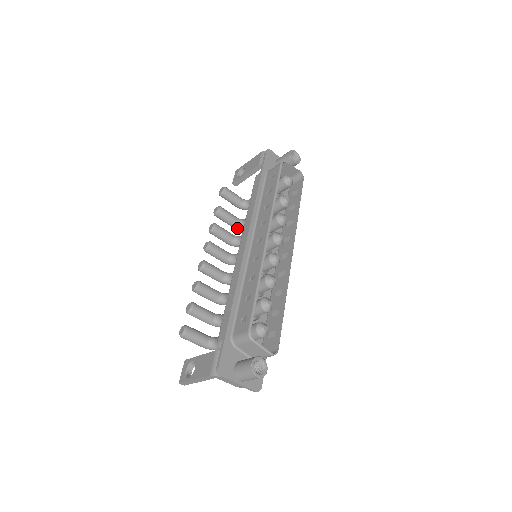
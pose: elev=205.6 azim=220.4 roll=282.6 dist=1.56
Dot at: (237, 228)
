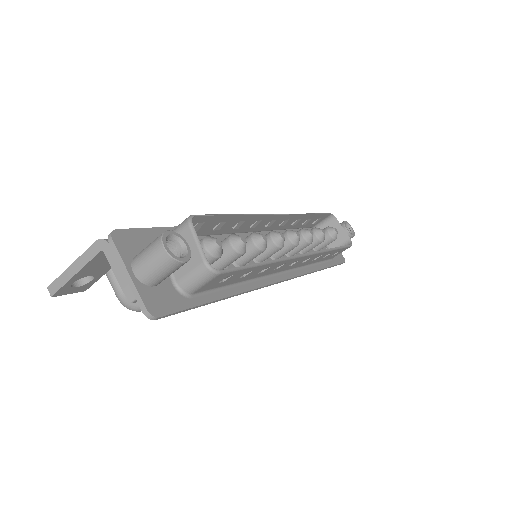
Dot at: occluded
